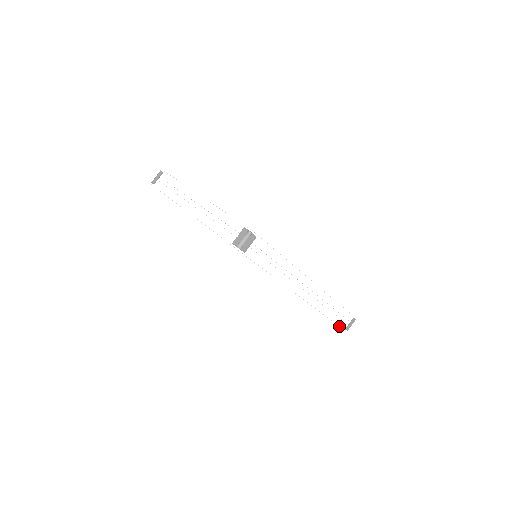
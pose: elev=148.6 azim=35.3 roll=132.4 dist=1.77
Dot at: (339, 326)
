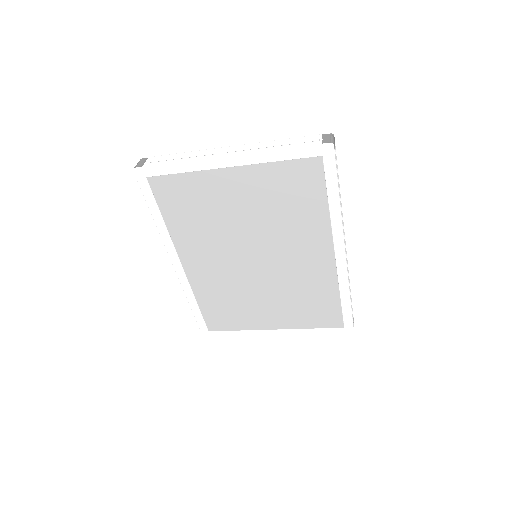
Dot at: (352, 320)
